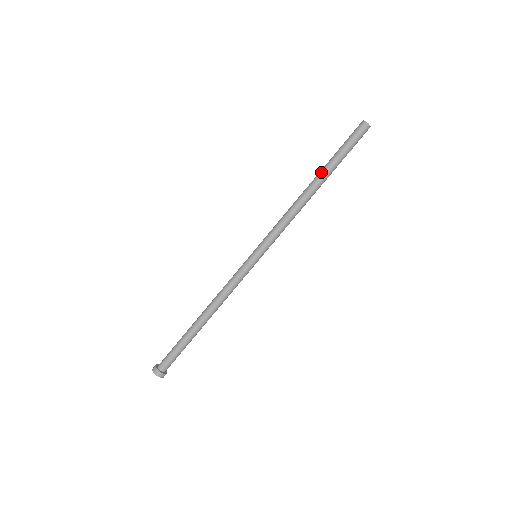
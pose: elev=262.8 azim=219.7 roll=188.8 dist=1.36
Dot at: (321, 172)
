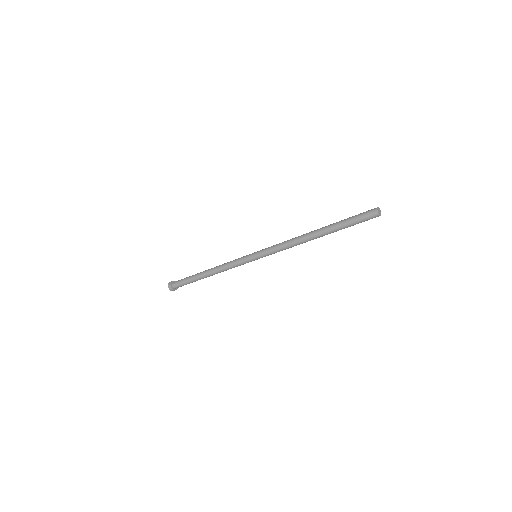
Dot at: (326, 232)
